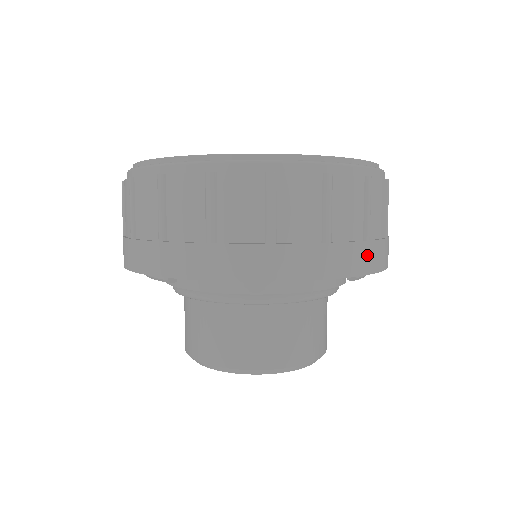
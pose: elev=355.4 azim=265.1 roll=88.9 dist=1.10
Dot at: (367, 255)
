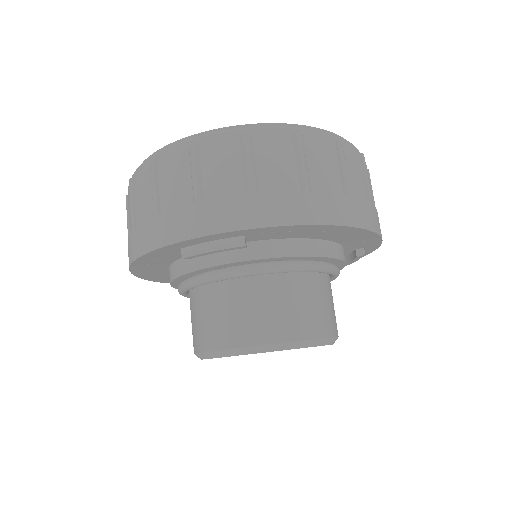
Dot at: occluded
